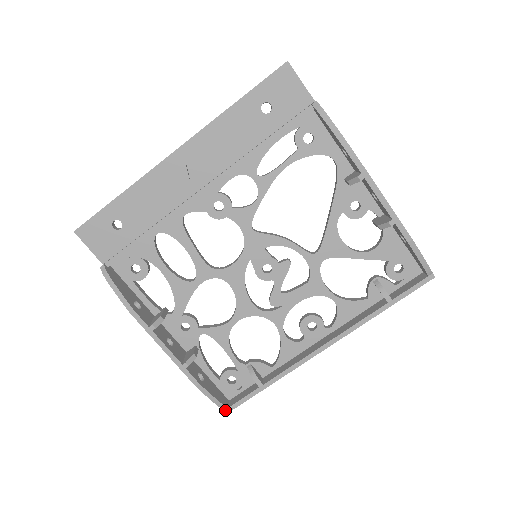
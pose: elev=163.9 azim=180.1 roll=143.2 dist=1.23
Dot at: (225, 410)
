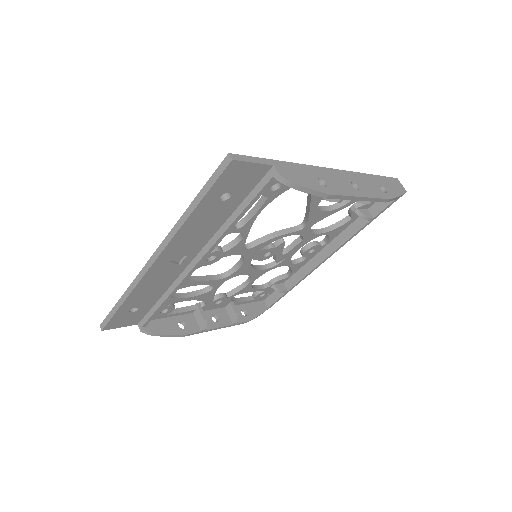
Dot at: occluded
